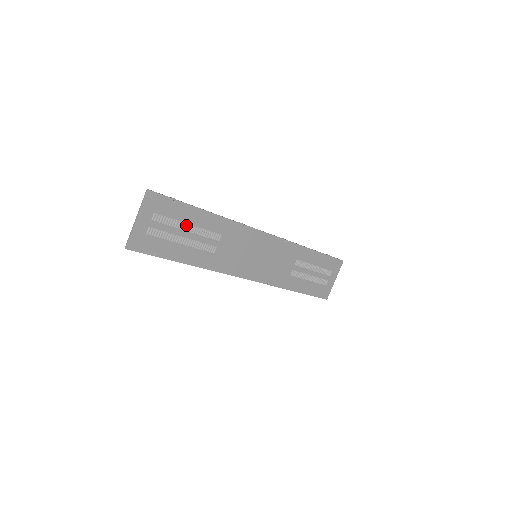
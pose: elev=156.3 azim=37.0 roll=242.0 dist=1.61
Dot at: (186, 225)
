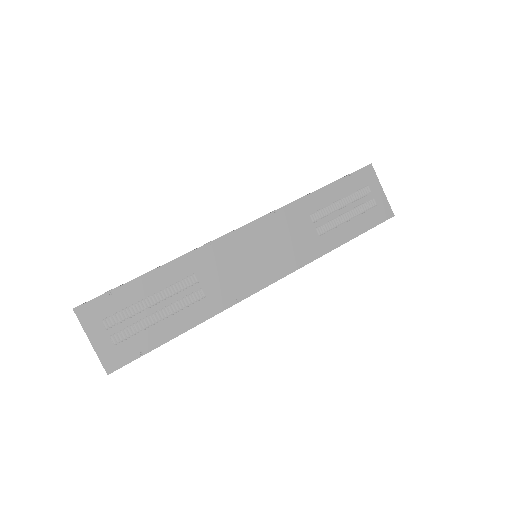
Dot at: (146, 301)
